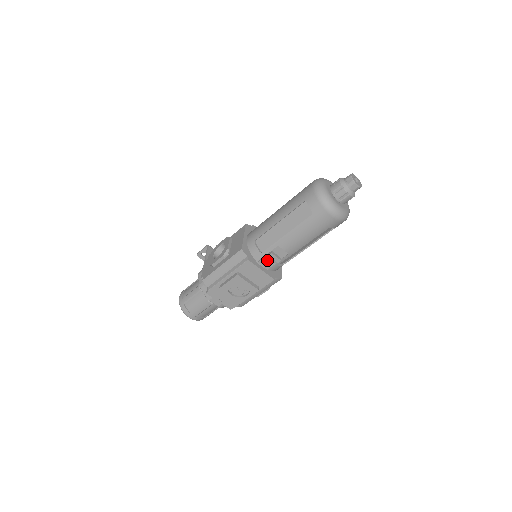
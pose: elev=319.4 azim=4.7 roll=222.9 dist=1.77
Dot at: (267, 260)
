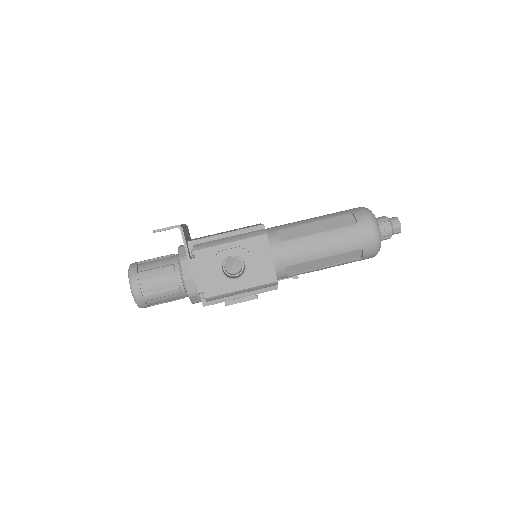
Dot at: (286, 278)
